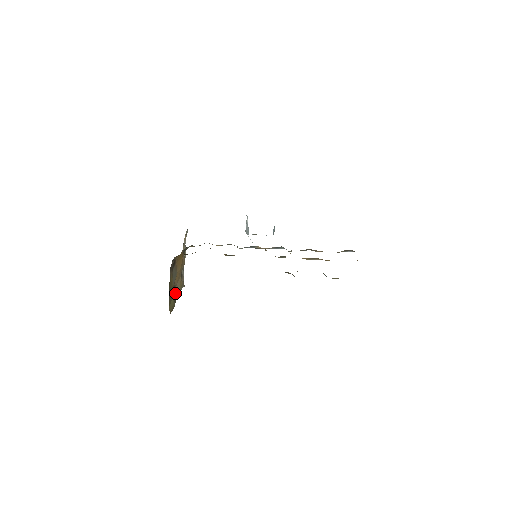
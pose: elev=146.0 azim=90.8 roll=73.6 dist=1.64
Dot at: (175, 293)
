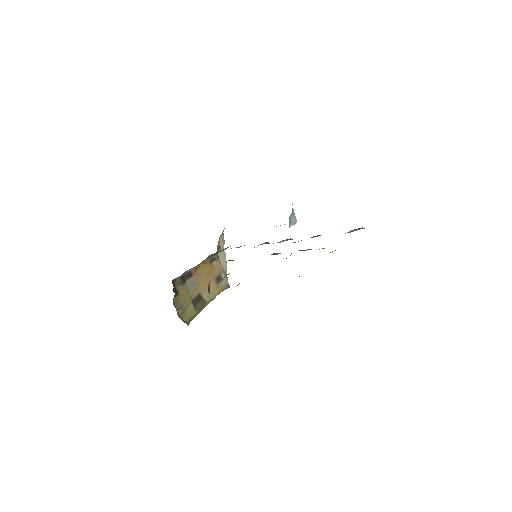
Dot at: (202, 300)
